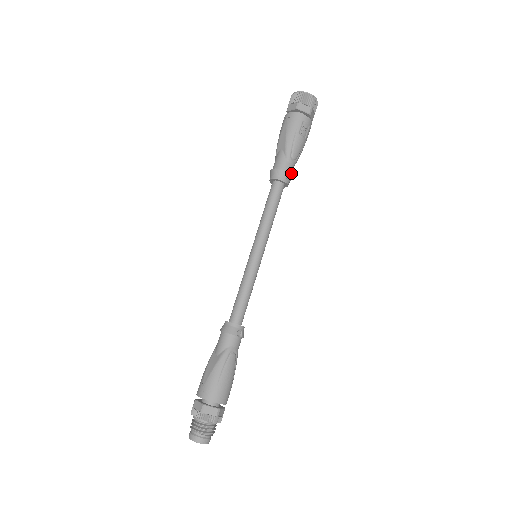
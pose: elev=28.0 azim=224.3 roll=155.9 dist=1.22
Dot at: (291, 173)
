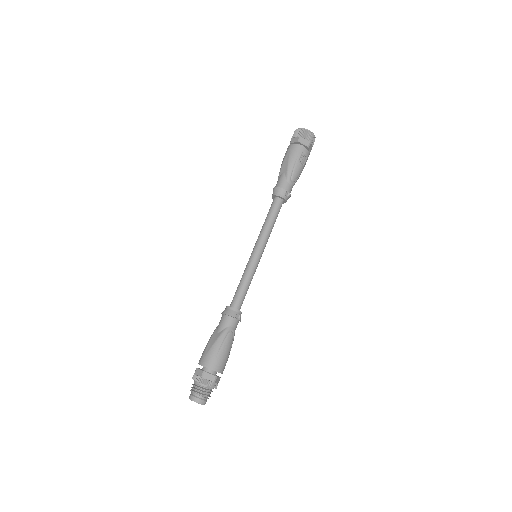
Dot at: (290, 192)
